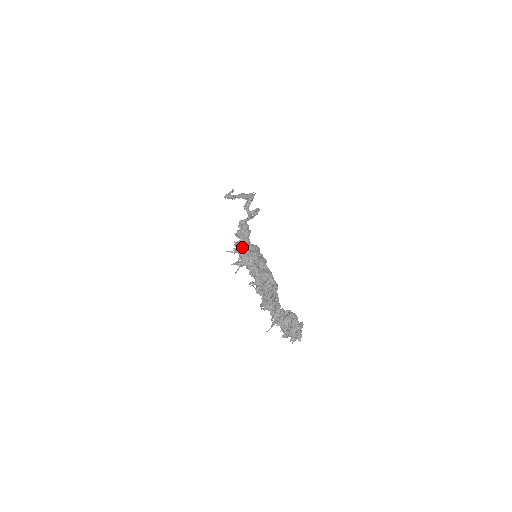
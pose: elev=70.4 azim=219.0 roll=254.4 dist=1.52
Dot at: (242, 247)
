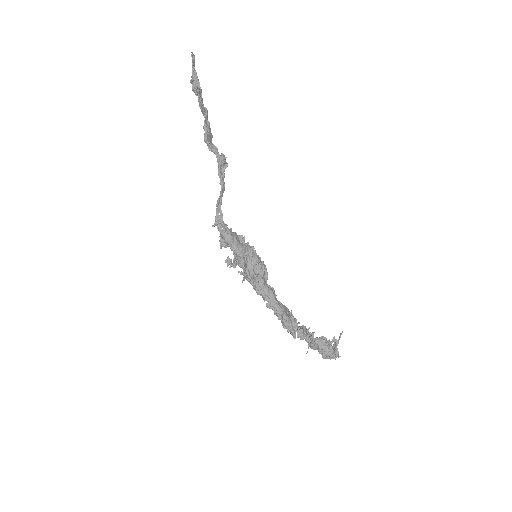
Dot at: occluded
